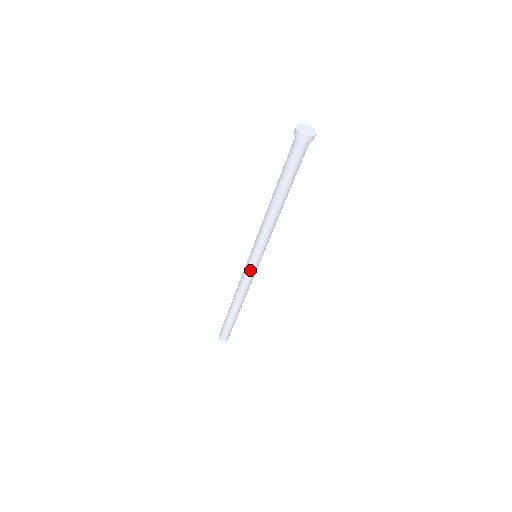
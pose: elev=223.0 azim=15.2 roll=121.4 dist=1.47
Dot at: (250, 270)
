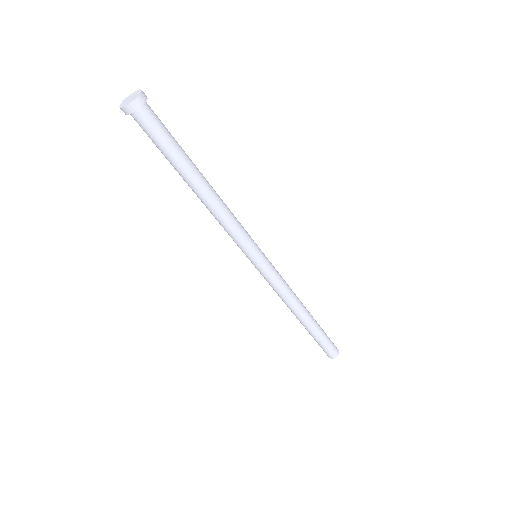
Dot at: (265, 274)
